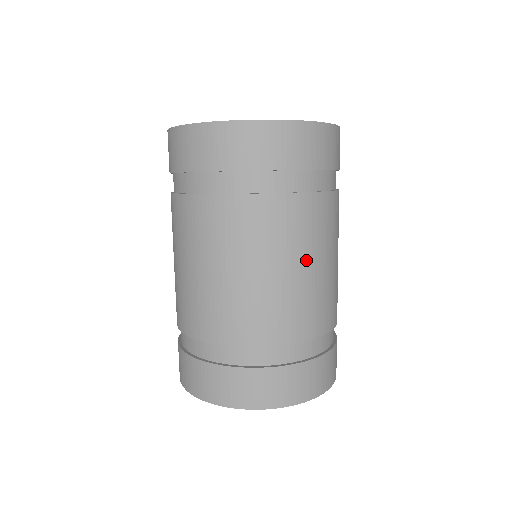
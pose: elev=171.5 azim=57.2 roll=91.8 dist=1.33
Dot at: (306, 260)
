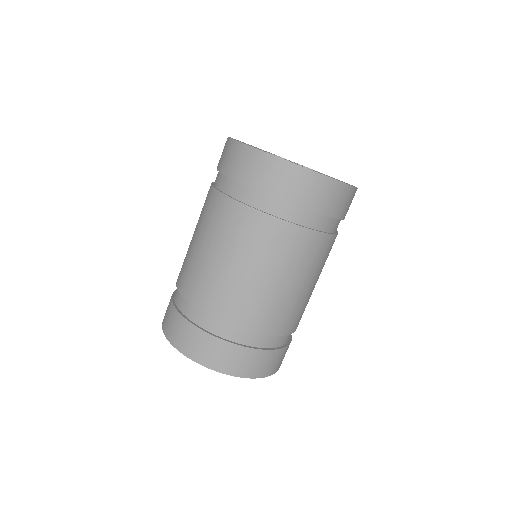
Dot at: occluded
